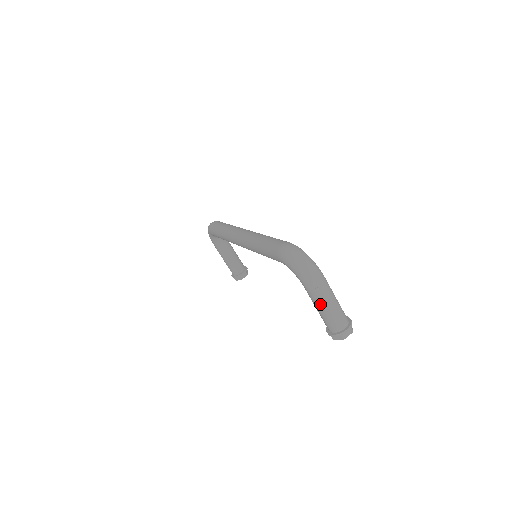
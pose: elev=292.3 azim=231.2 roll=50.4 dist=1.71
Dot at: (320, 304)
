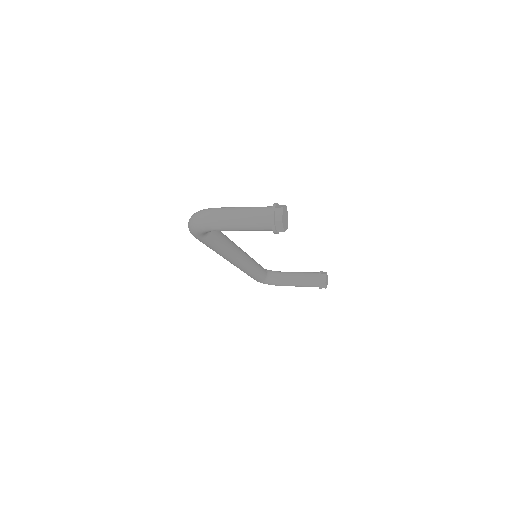
Dot at: (233, 225)
